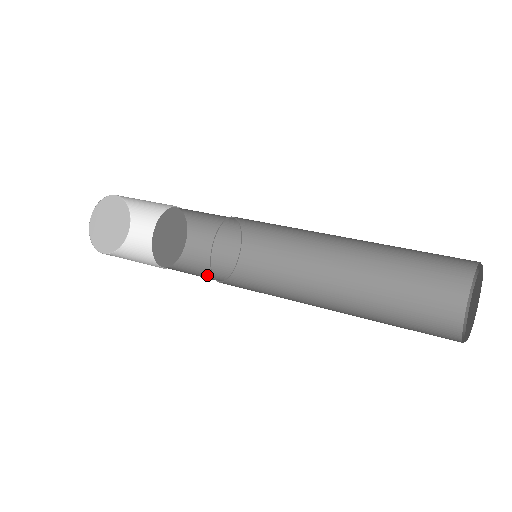
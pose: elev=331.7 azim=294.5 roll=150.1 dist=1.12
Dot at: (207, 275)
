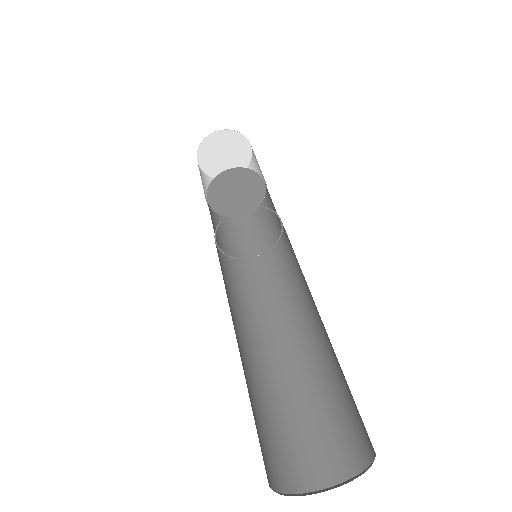
Dot at: (249, 243)
